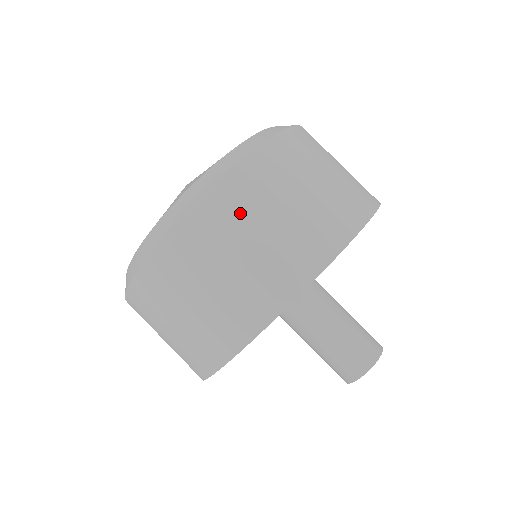
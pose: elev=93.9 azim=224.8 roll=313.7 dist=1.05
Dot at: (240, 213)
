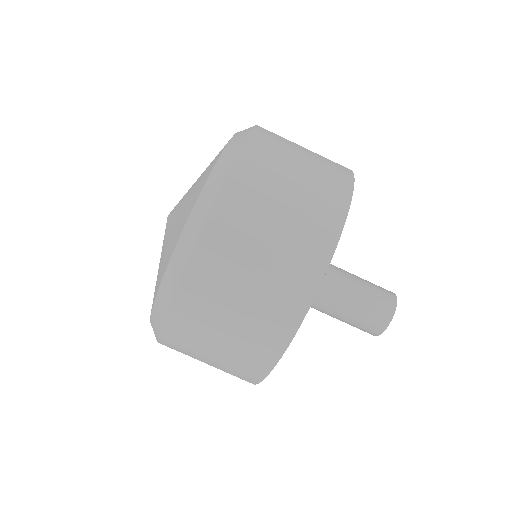
Dot at: (214, 294)
